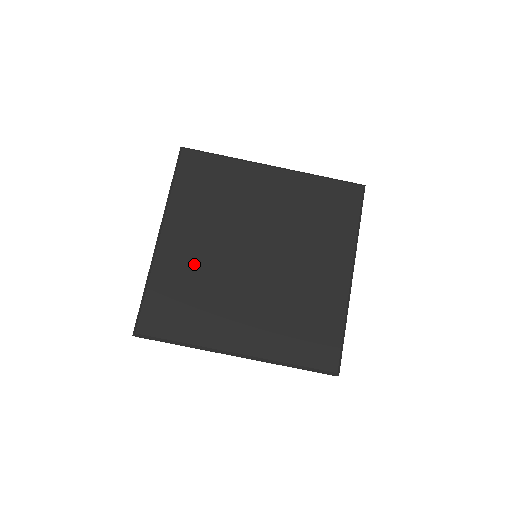
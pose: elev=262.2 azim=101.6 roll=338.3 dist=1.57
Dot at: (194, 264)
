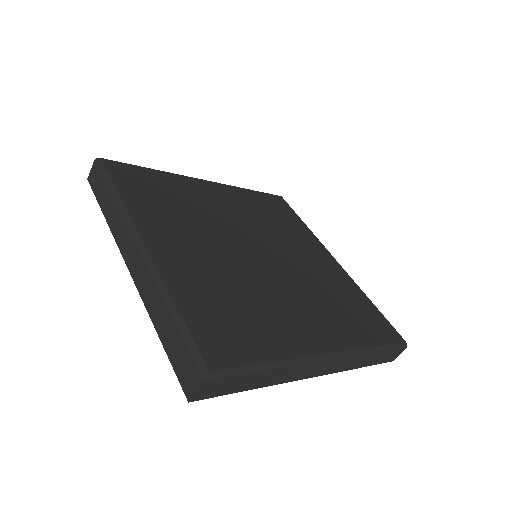
Dot at: (205, 203)
